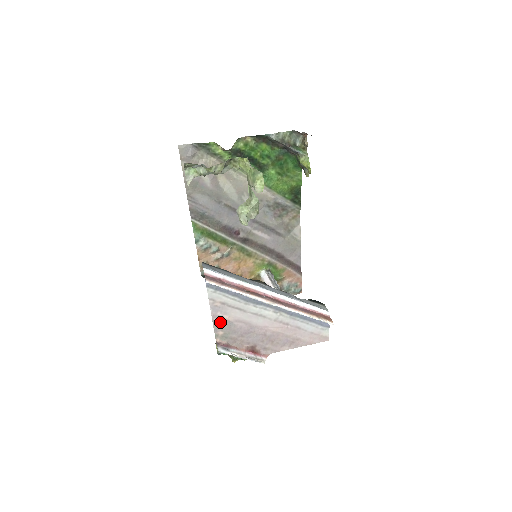
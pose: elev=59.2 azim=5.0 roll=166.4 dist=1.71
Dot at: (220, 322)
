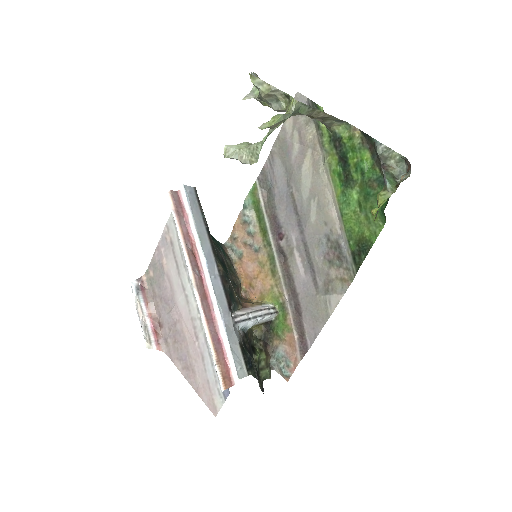
Dot at: (158, 261)
